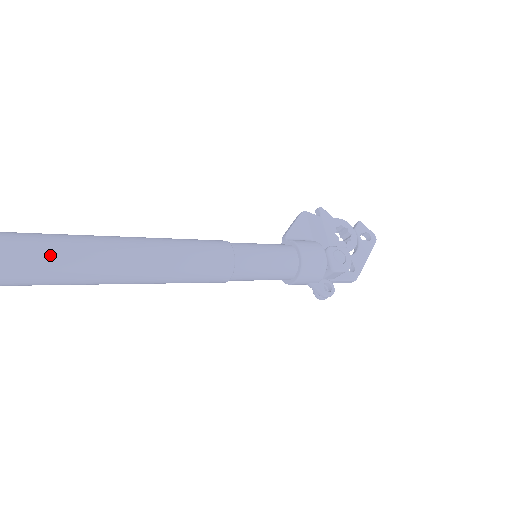
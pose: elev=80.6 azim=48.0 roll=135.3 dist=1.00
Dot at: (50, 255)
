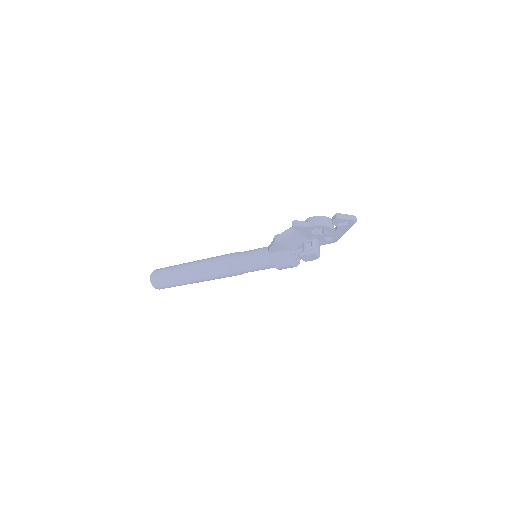
Dot at: occluded
